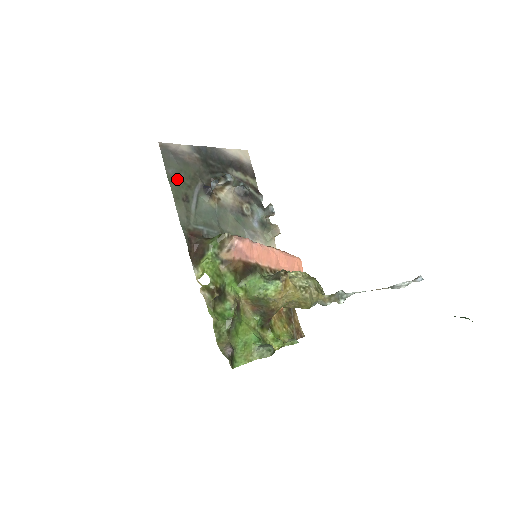
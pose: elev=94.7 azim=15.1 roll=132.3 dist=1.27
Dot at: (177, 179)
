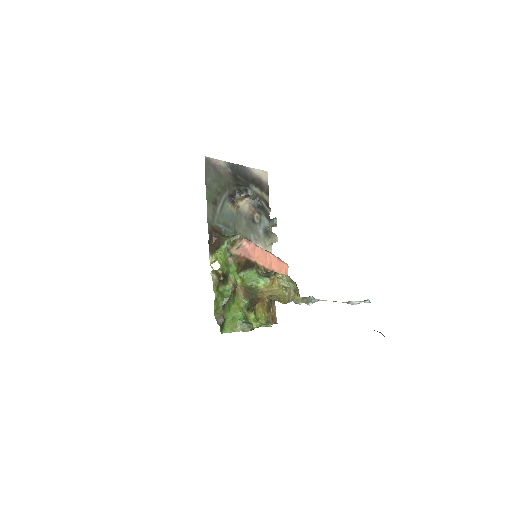
Dot at: (212, 186)
